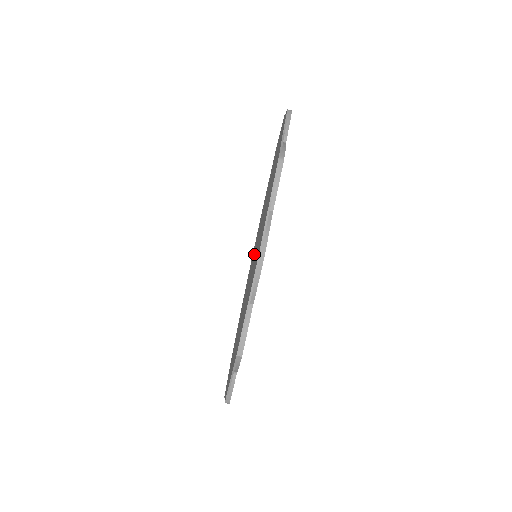
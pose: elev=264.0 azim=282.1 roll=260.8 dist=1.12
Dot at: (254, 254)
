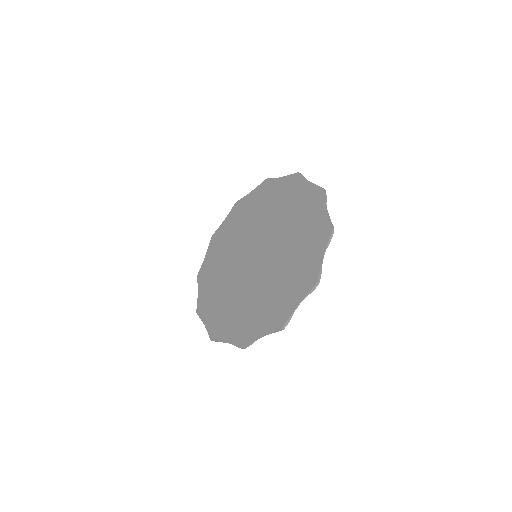
Dot at: (259, 249)
